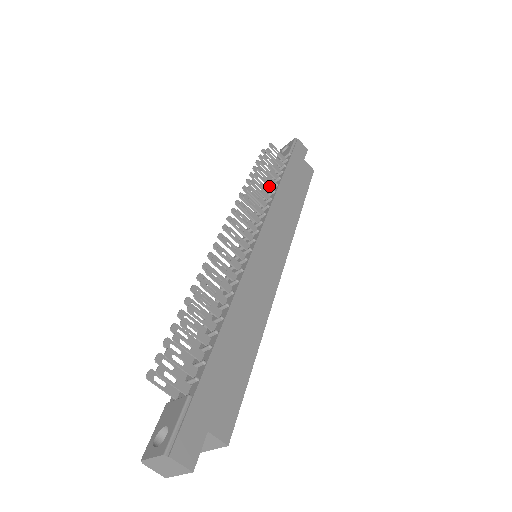
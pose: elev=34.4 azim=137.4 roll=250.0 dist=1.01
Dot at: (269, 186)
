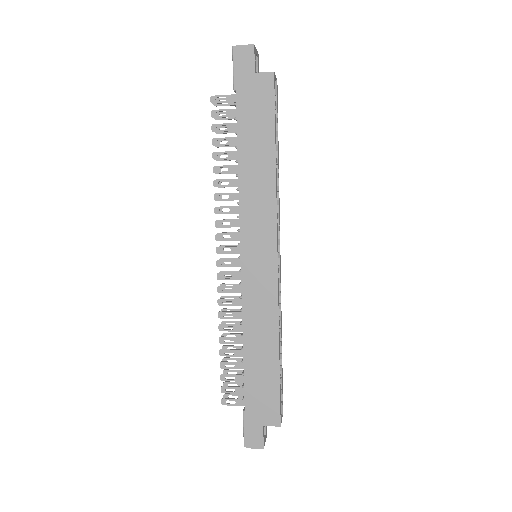
Dot at: (233, 166)
